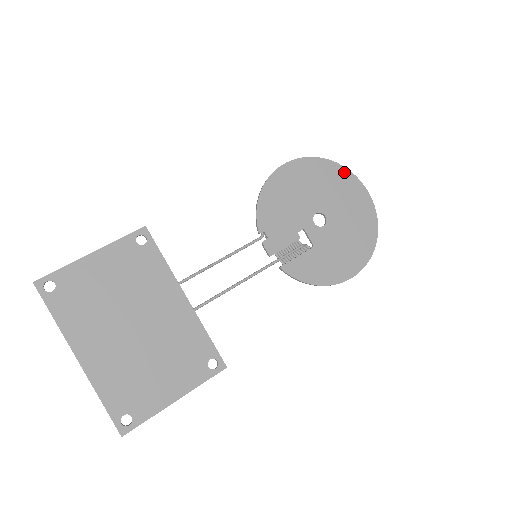
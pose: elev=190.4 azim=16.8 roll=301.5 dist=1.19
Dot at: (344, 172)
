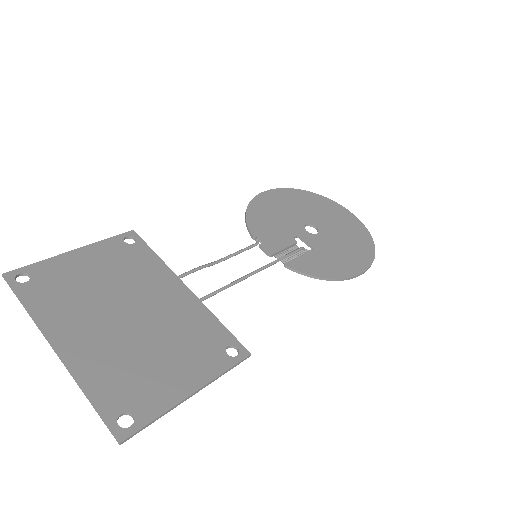
Dot at: (321, 198)
